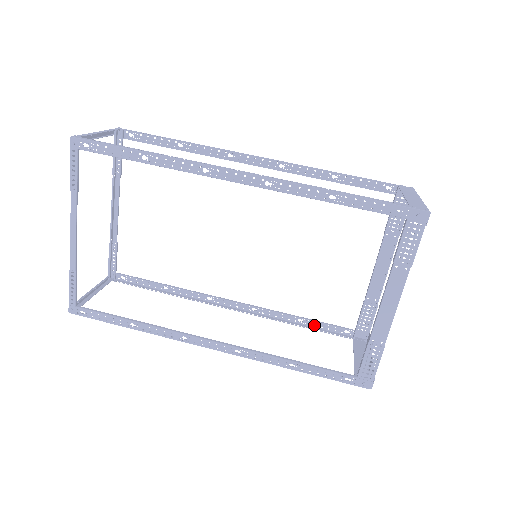
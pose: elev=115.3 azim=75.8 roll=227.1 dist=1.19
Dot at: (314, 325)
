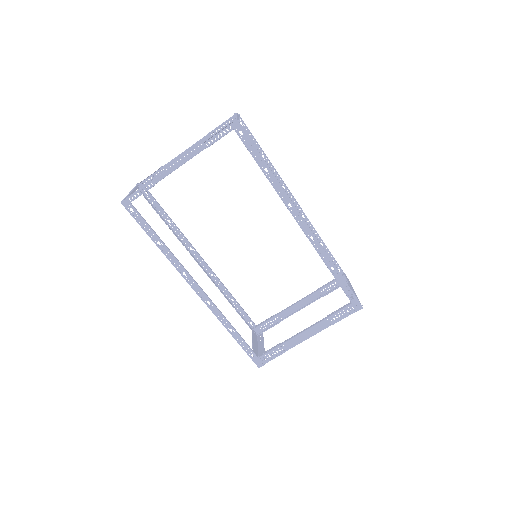
Dot at: occluded
